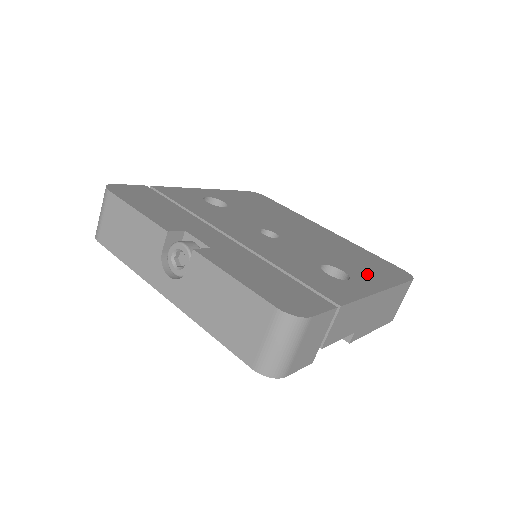
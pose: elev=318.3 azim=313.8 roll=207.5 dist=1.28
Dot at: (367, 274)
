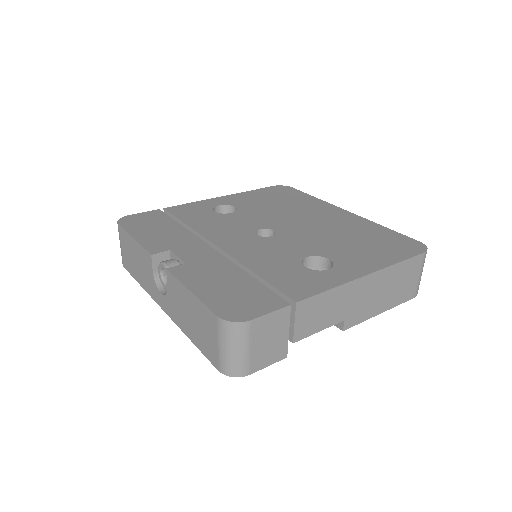
Dot at: (360, 257)
